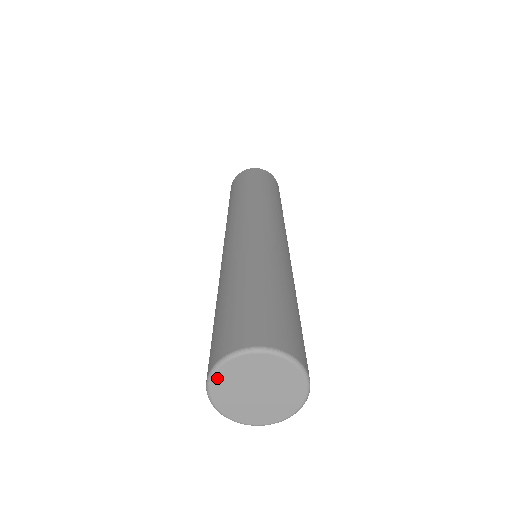
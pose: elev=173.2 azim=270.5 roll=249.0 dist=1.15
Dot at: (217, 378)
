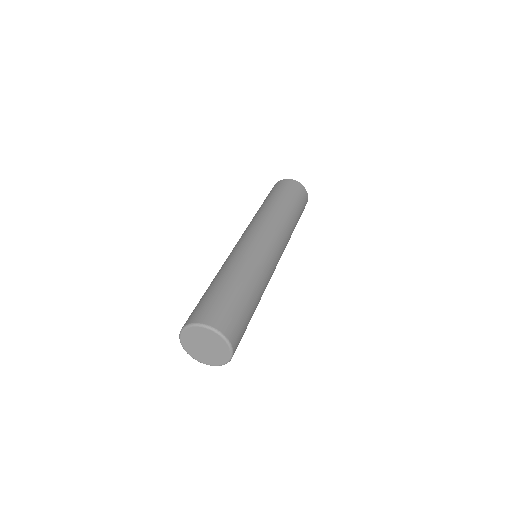
Dot at: (183, 343)
